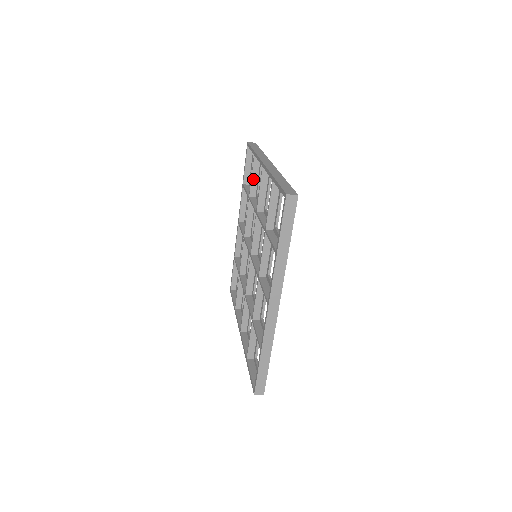
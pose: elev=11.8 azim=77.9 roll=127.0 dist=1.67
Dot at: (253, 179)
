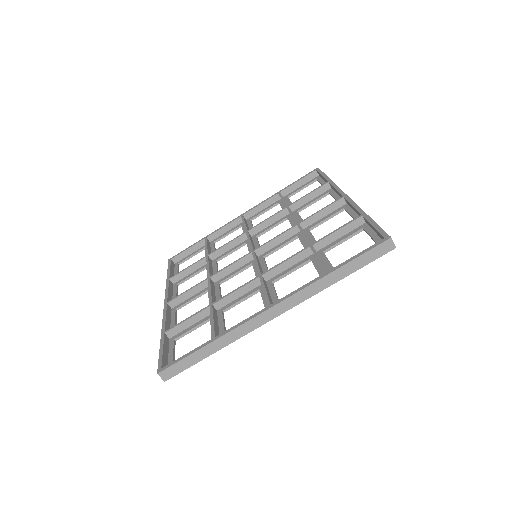
Dot at: (307, 197)
